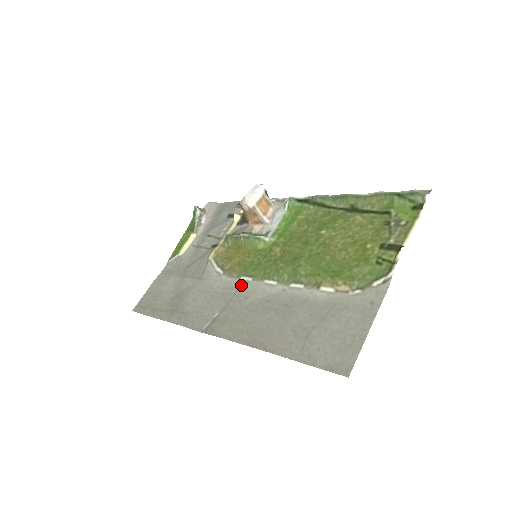
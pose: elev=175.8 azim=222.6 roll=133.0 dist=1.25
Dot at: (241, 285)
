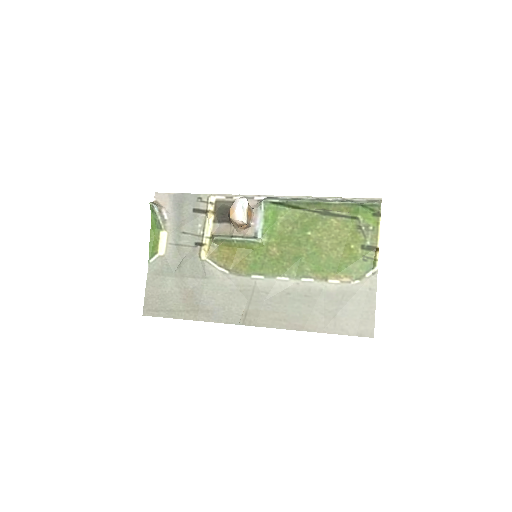
Dot at: (256, 283)
